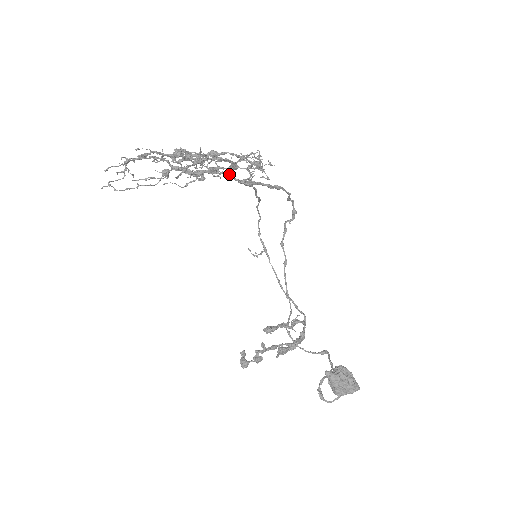
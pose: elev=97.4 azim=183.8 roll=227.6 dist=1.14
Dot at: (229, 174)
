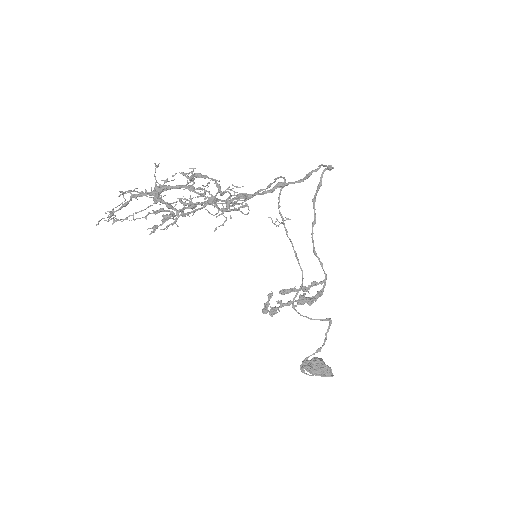
Dot at: occluded
